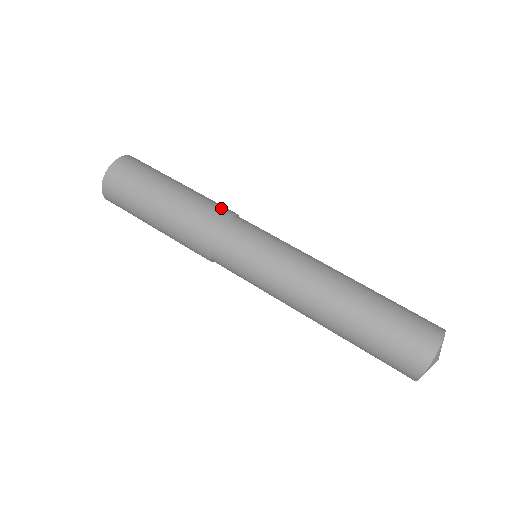
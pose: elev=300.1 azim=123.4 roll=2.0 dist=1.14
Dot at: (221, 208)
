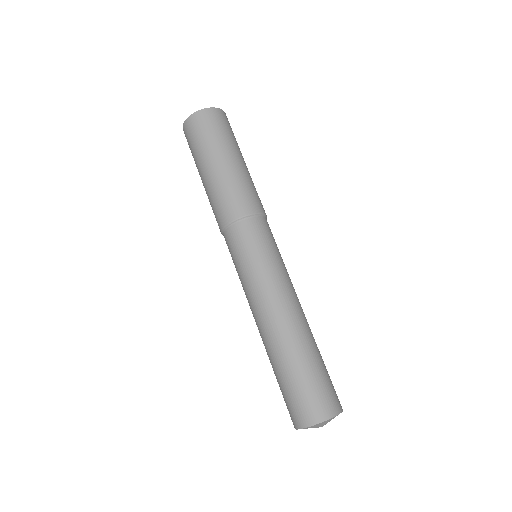
Dot at: (255, 203)
